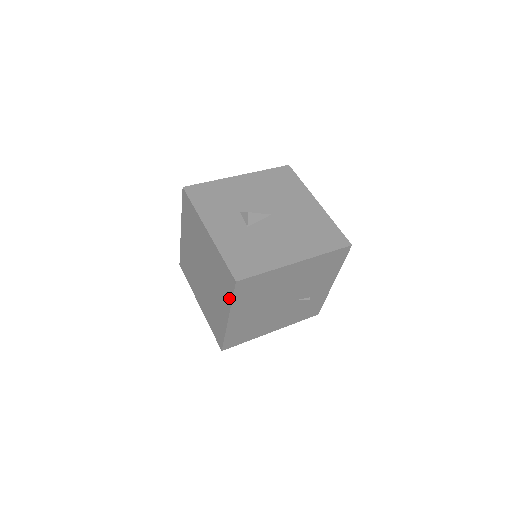
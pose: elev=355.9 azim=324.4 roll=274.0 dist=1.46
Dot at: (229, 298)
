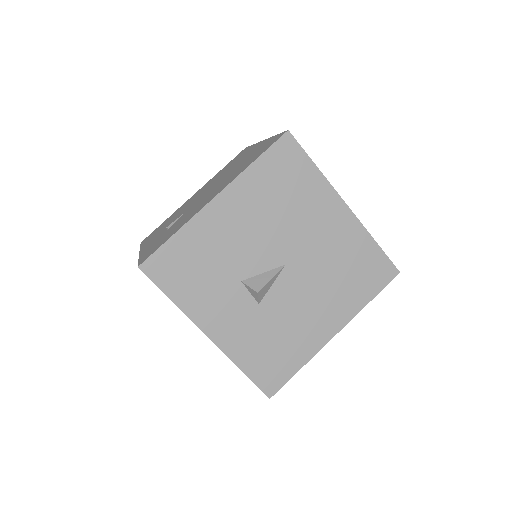
Dot at: occluded
